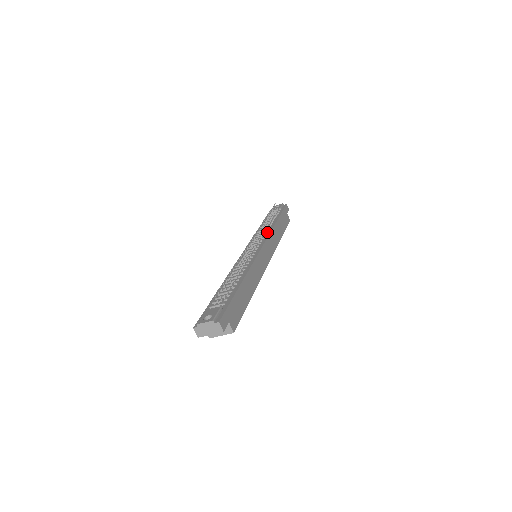
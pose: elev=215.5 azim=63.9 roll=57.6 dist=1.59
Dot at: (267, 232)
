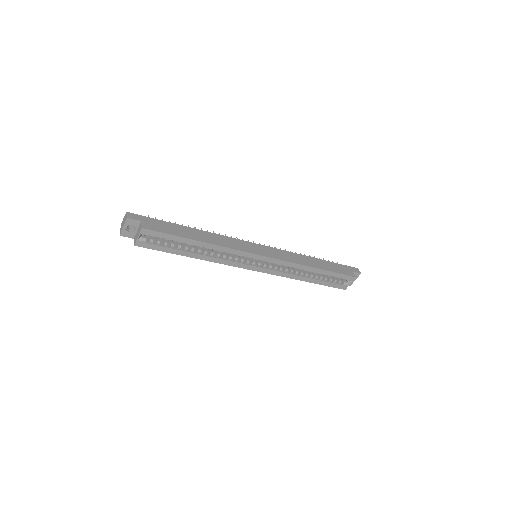
Dot at: occluded
